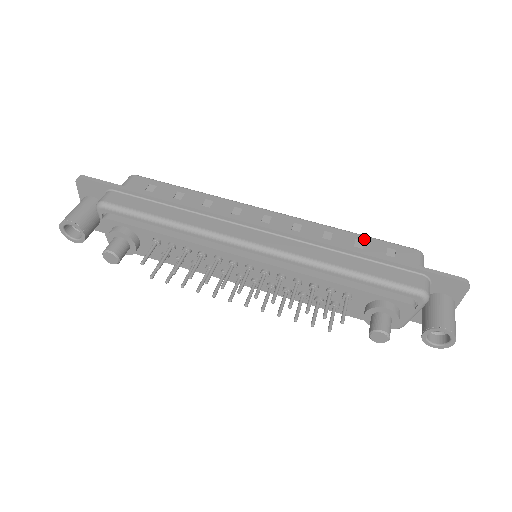
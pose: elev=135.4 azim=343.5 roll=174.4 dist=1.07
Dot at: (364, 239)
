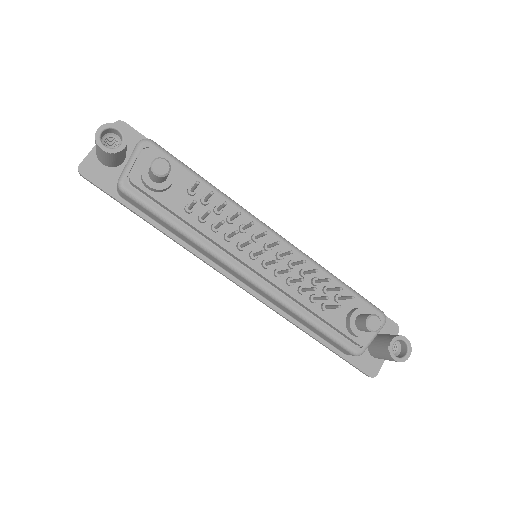
Dot at: occluded
